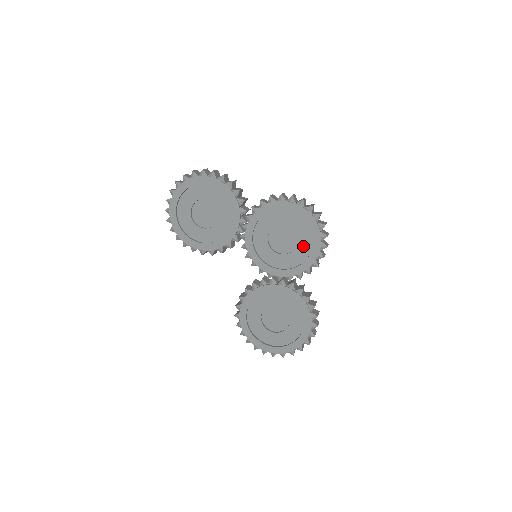
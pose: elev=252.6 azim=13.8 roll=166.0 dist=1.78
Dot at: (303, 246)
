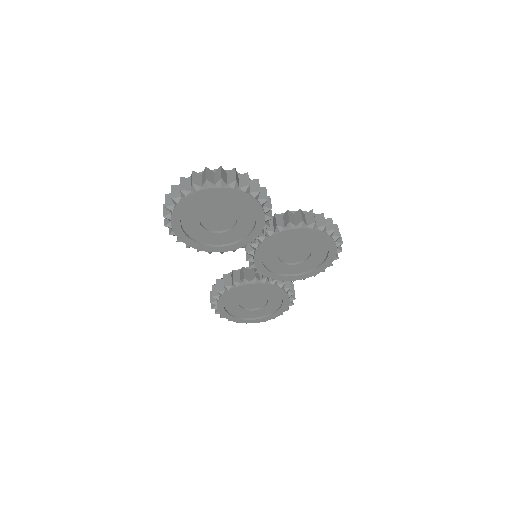
Dot at: (311, 262)
